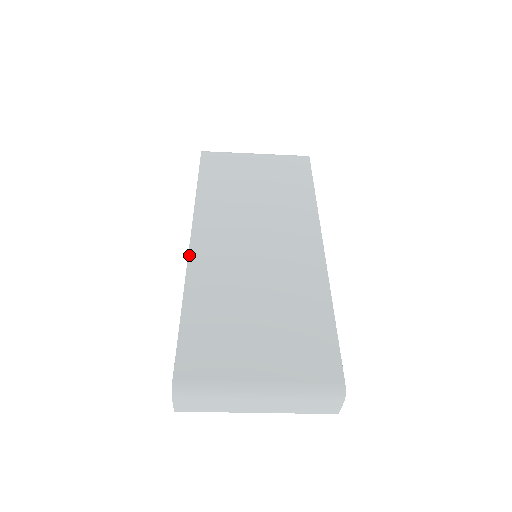
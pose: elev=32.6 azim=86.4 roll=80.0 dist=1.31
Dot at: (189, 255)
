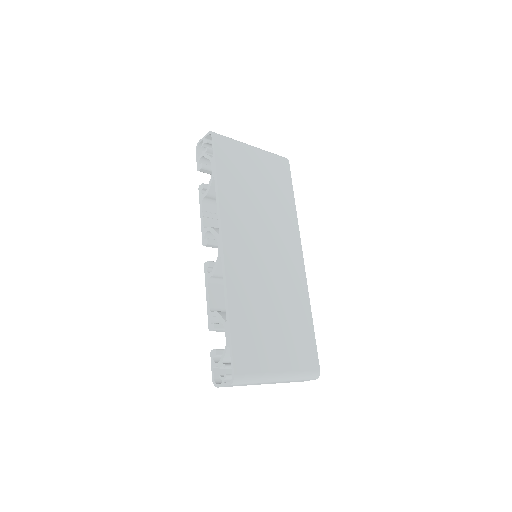
Dot at: (225, 260)
